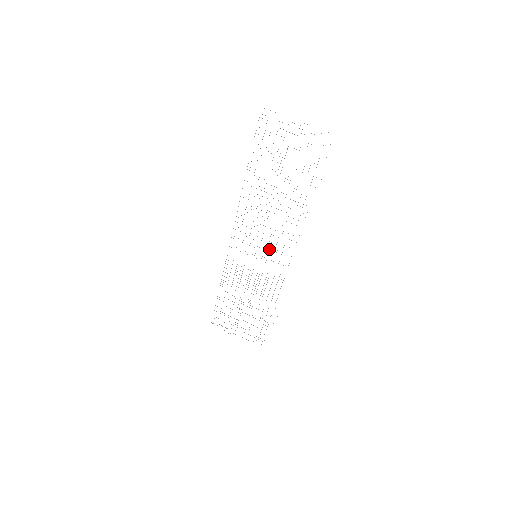
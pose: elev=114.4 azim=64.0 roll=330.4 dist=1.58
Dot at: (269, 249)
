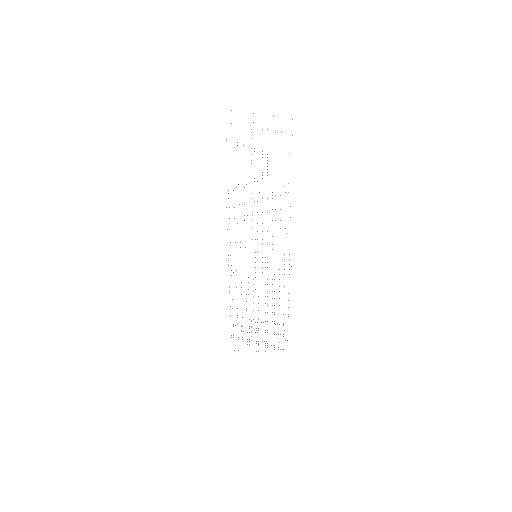
Dot at: occluded
